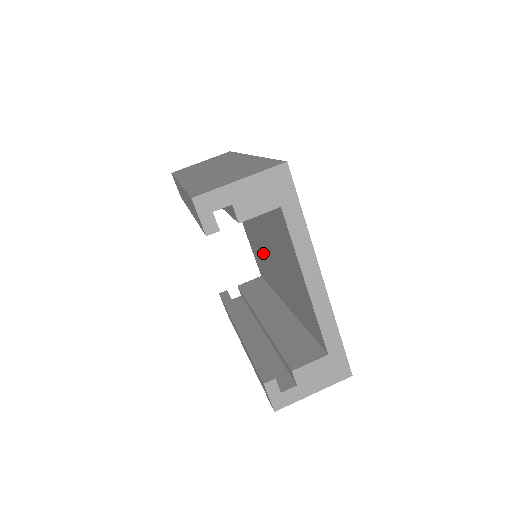
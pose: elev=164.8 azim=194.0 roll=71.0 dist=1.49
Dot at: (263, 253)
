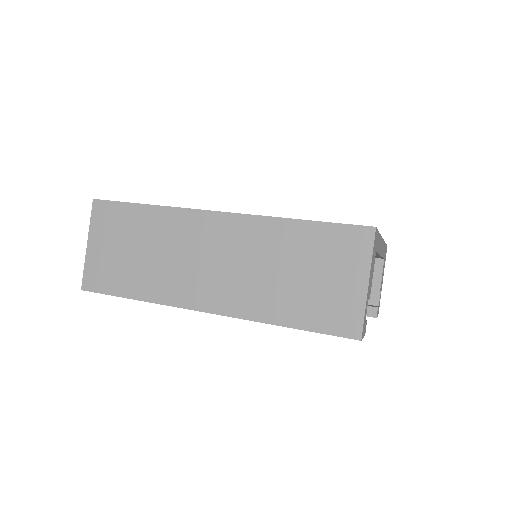
Dot at: occluded
